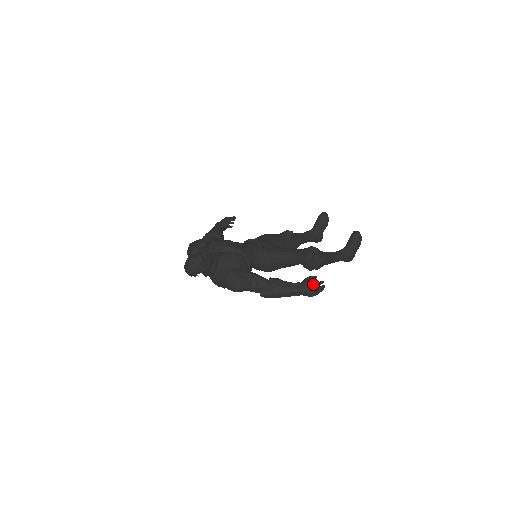
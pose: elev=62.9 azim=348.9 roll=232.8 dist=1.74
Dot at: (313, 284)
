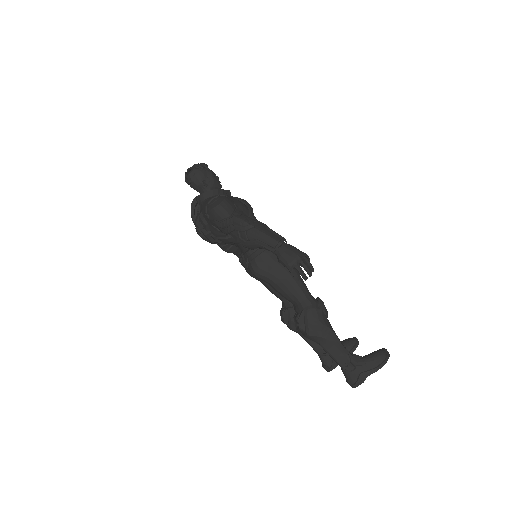
Dot at: occluded
